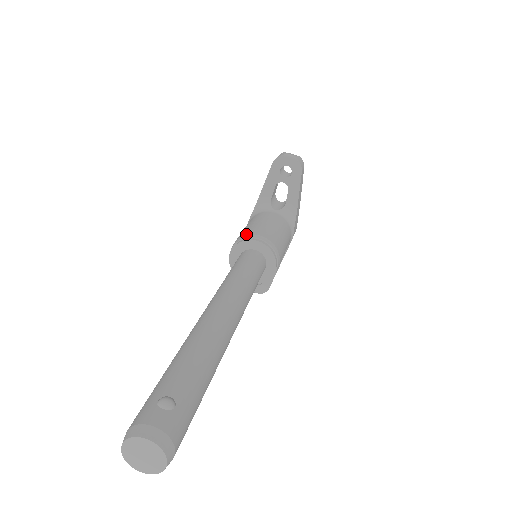
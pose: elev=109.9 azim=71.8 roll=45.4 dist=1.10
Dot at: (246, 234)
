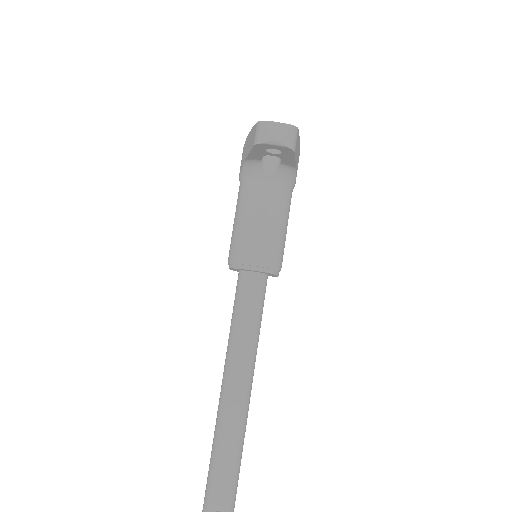
Dot at: (240, 255)
